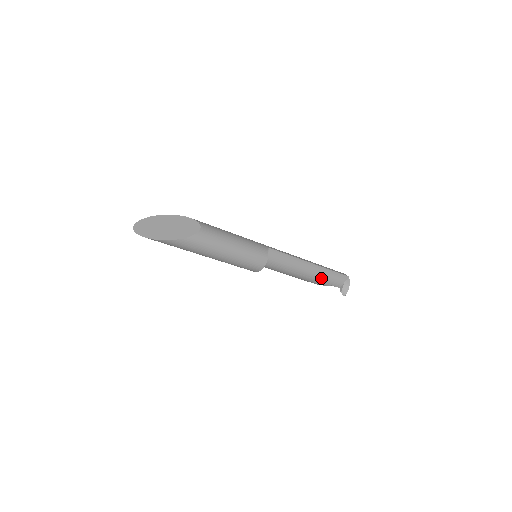
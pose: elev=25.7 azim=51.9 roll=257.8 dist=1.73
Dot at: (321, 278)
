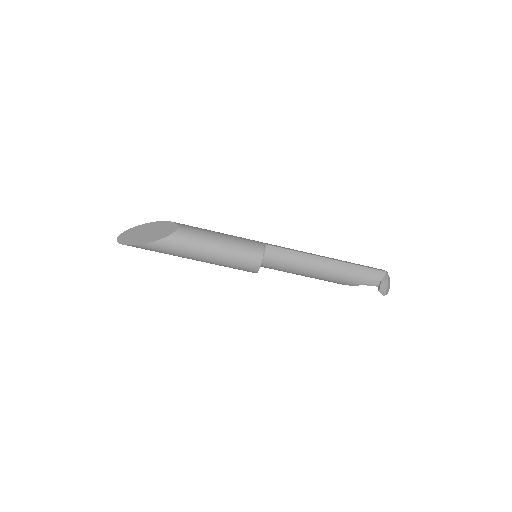
Dot at: (346, 275)
